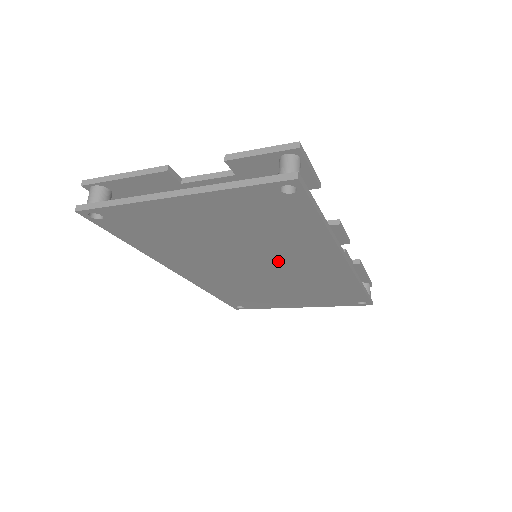
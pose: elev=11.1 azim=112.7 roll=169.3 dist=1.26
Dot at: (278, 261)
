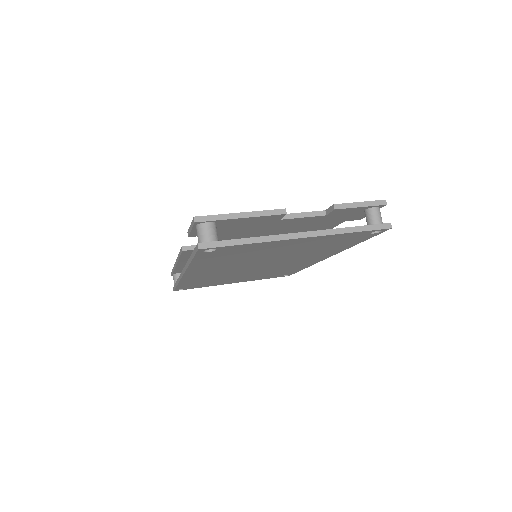
Dot at: (284, 262)
